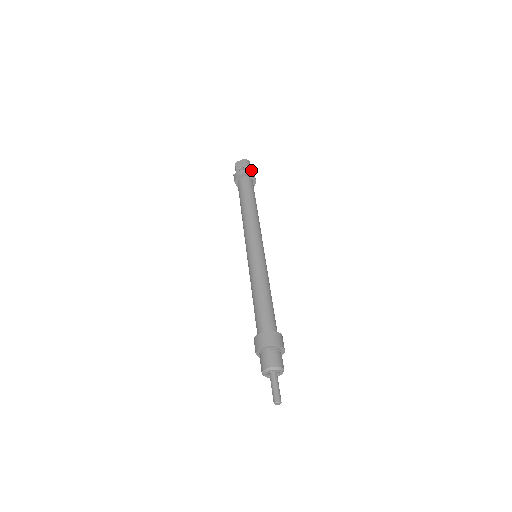
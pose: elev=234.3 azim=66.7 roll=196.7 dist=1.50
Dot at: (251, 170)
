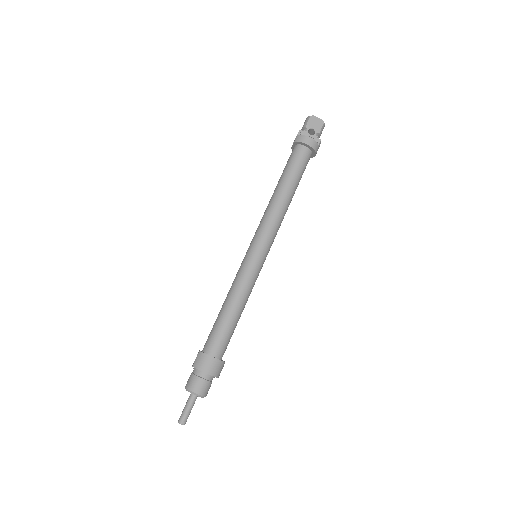
Dot at: (319, 144)
